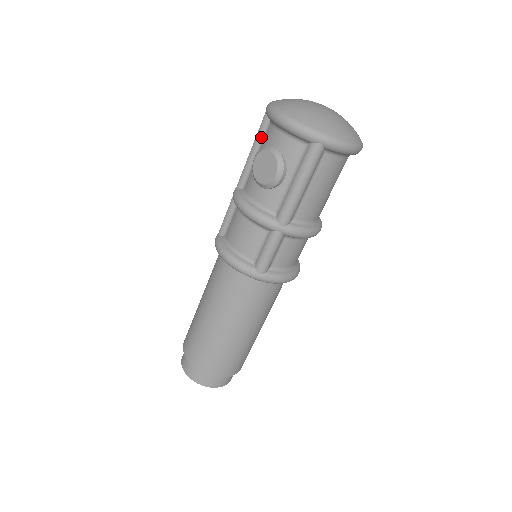
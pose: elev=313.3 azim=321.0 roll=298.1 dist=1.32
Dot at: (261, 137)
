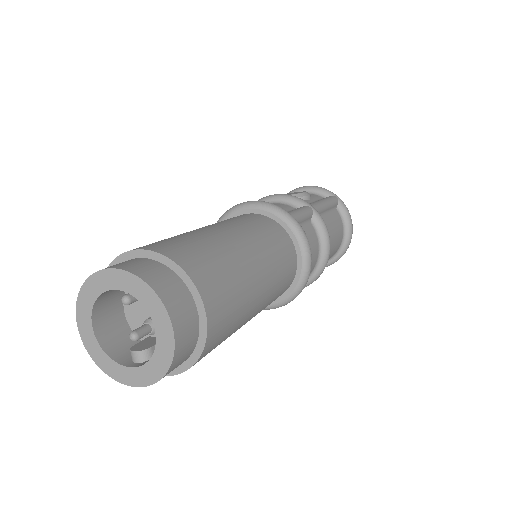
Dot at: occluded
